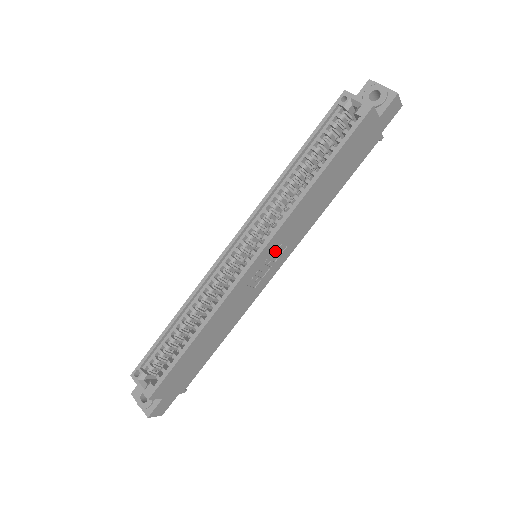
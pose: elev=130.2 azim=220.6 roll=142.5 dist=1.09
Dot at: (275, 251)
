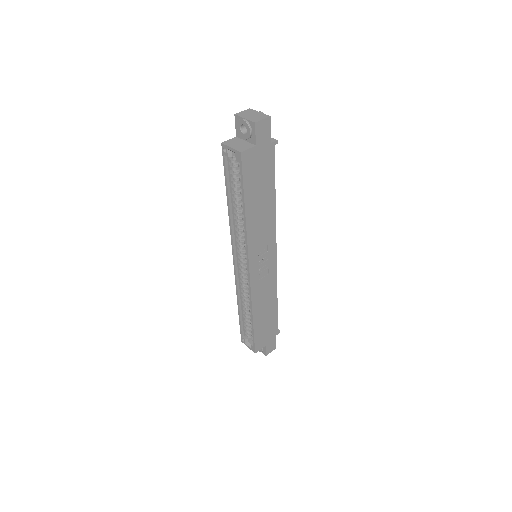
Dot at: (260, 255)
